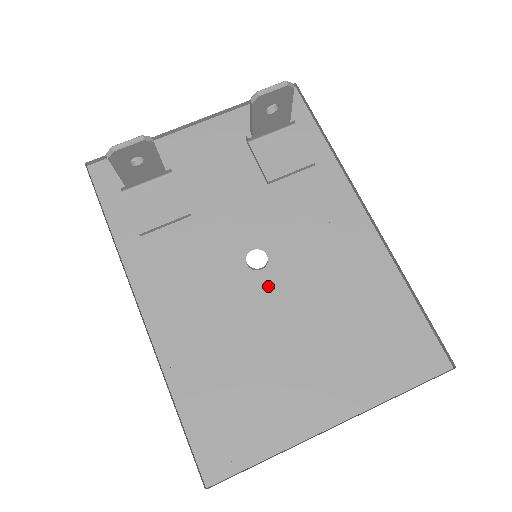
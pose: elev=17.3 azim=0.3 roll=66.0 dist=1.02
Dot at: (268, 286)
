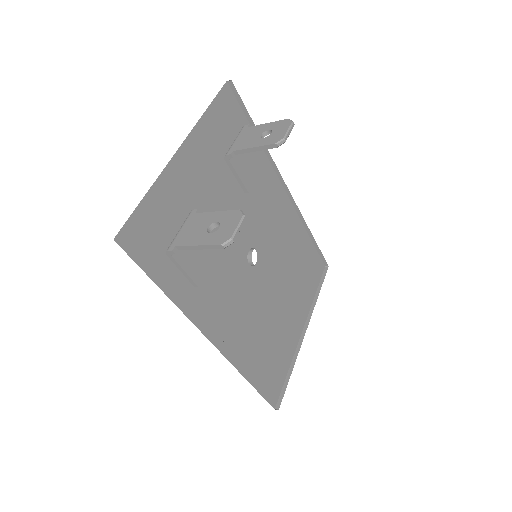
Dot at: (266, 273)
